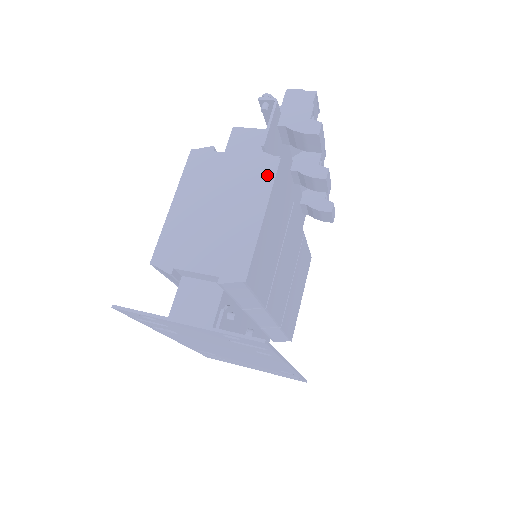
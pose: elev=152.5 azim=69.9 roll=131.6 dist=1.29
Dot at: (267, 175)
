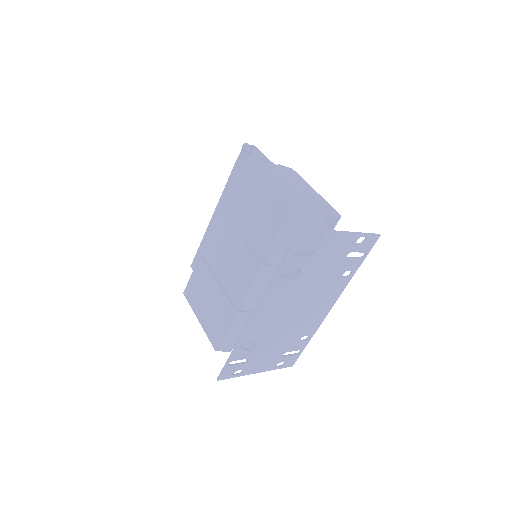
Dot at: (295, 174)
